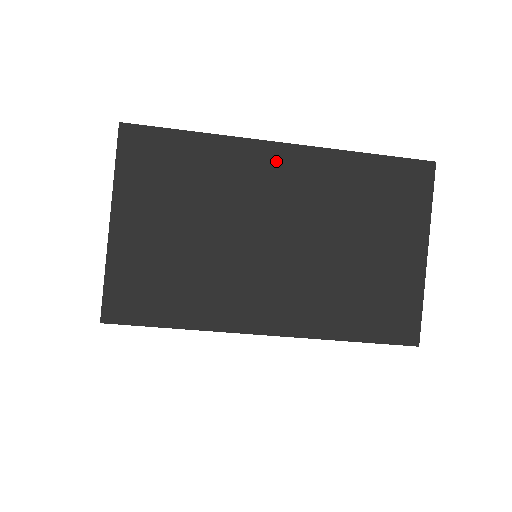
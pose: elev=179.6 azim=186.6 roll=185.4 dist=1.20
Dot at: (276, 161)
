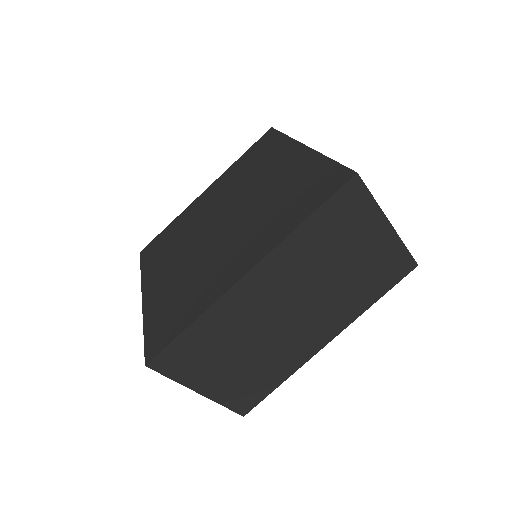
Dot at: (253, 285)
